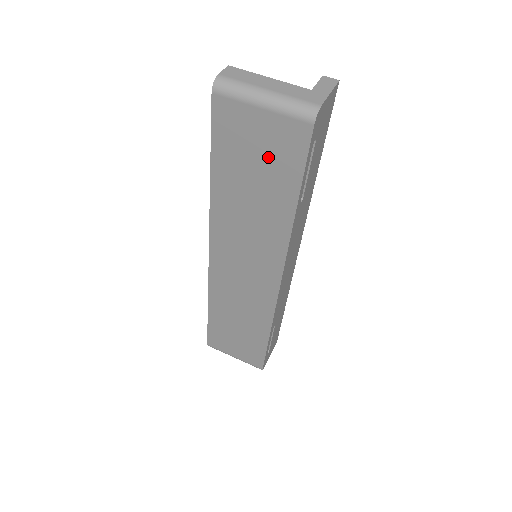
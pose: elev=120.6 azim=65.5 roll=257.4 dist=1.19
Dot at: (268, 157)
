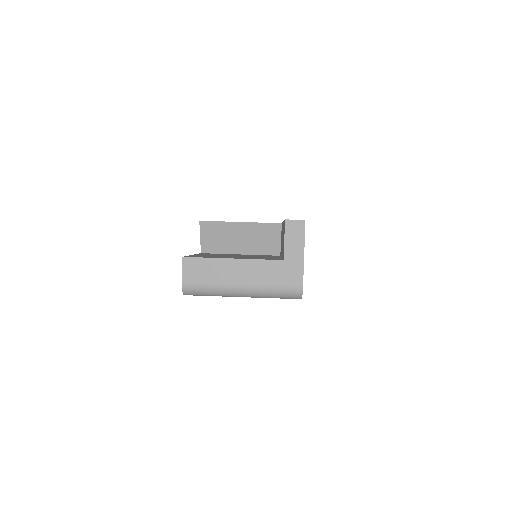
Dot at: occluded
